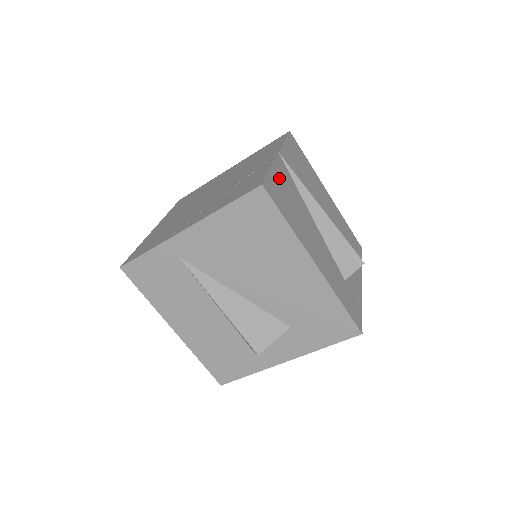
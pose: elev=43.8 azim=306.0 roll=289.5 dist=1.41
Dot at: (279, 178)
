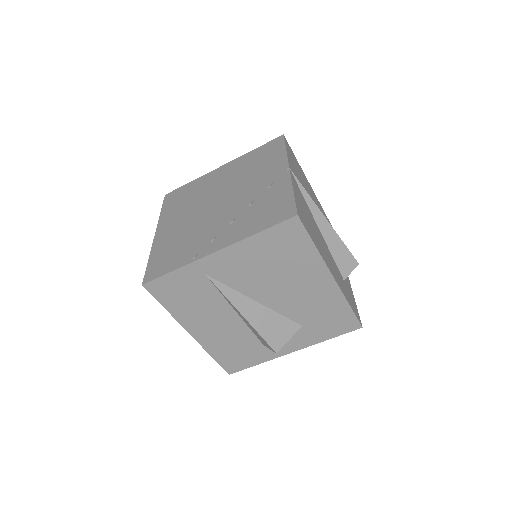
Dot at: (298, 198)
